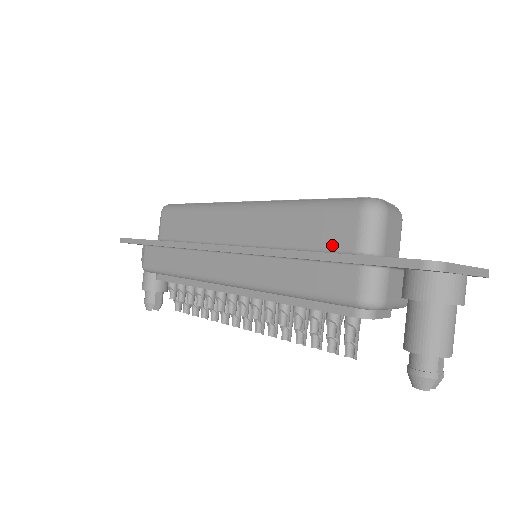
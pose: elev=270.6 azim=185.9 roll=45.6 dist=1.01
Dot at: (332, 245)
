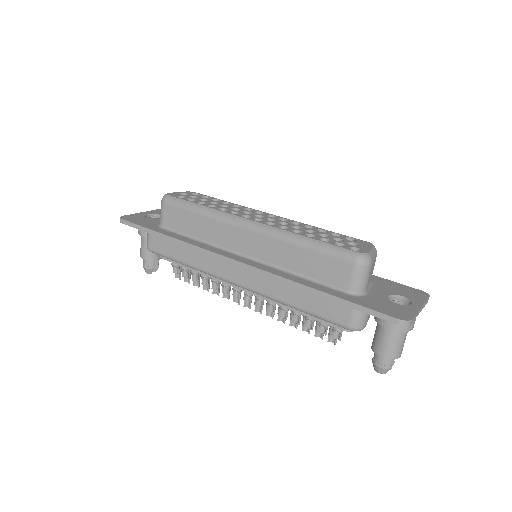
Dot at: (330, 281)
